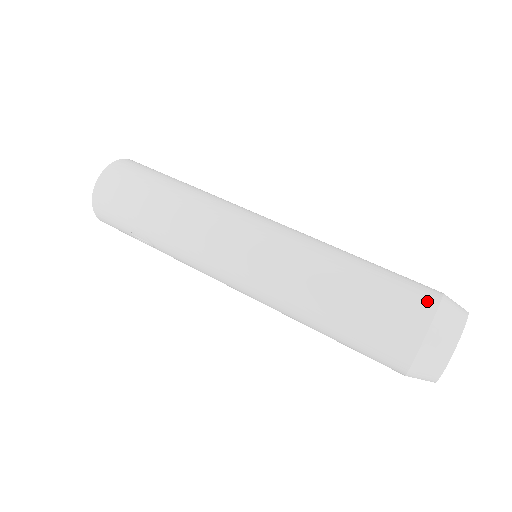
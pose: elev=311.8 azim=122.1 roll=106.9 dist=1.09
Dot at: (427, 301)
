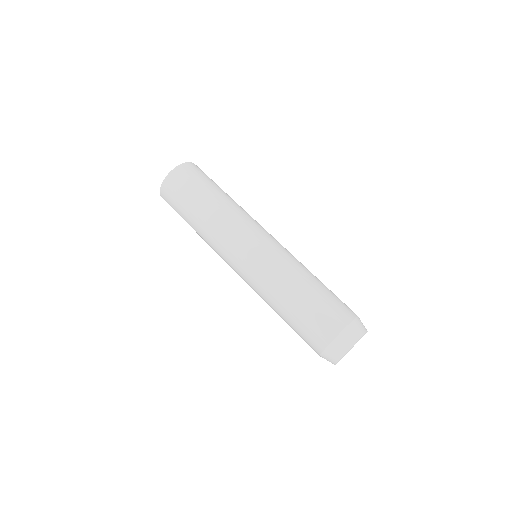
Dot at: (324, 338)
